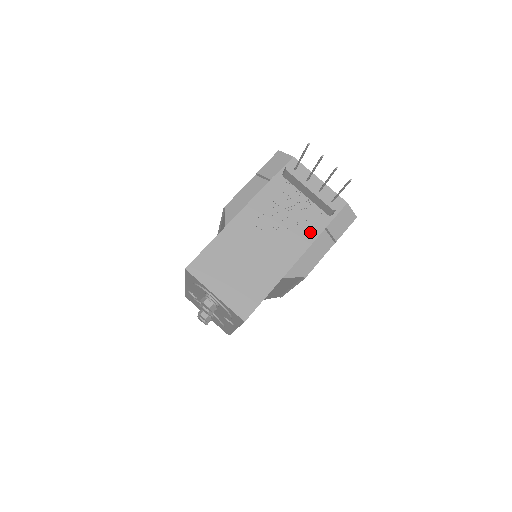
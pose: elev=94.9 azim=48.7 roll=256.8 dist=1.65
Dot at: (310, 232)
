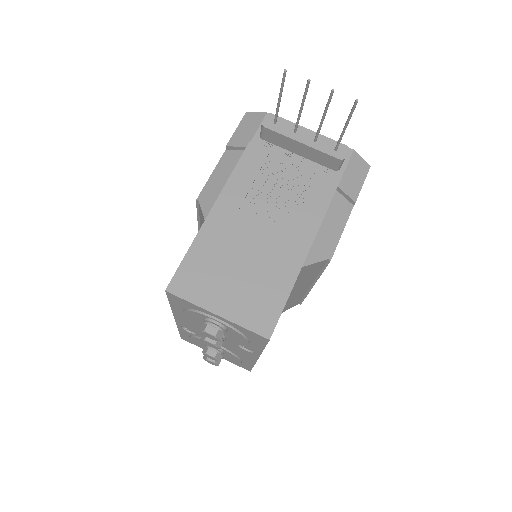
Dot at: (319, 197)
